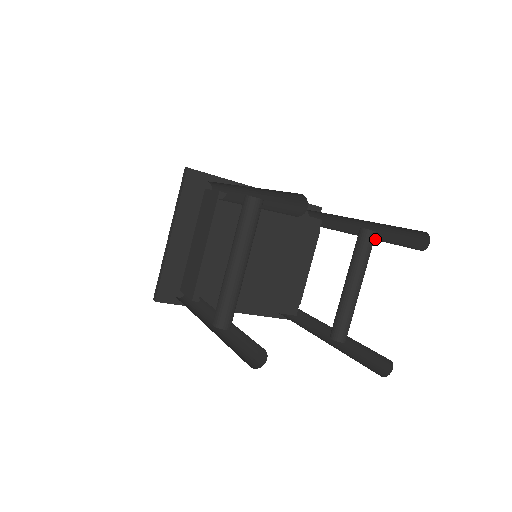
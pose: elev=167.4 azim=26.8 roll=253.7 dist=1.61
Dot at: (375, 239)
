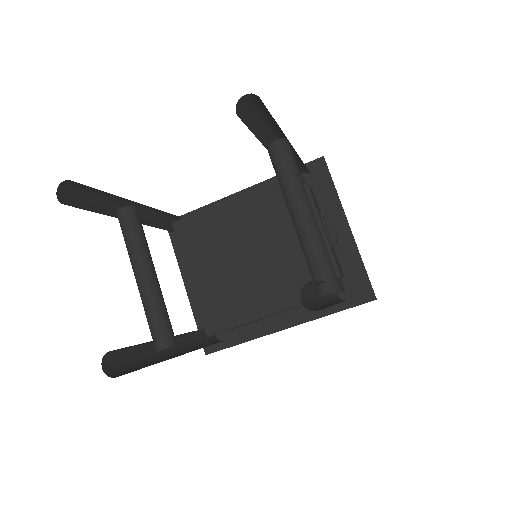
Dot at: (280, 148)
